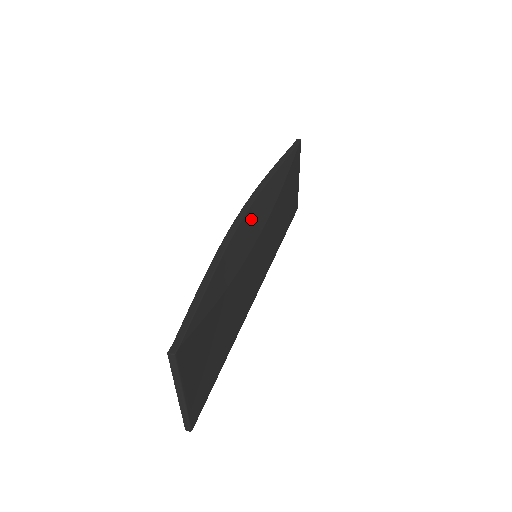
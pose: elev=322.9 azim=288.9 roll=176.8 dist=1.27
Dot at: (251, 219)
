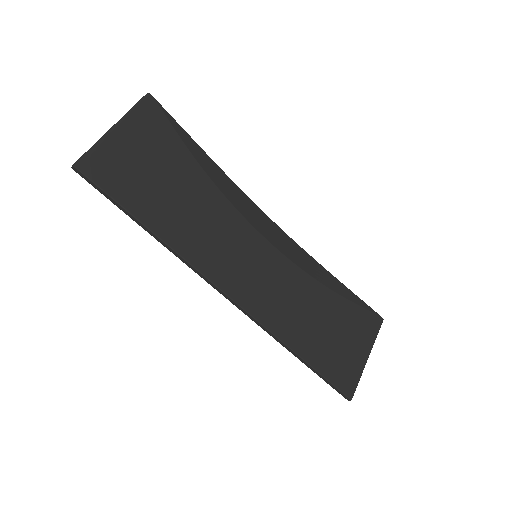
Dot at: (275, 231)
